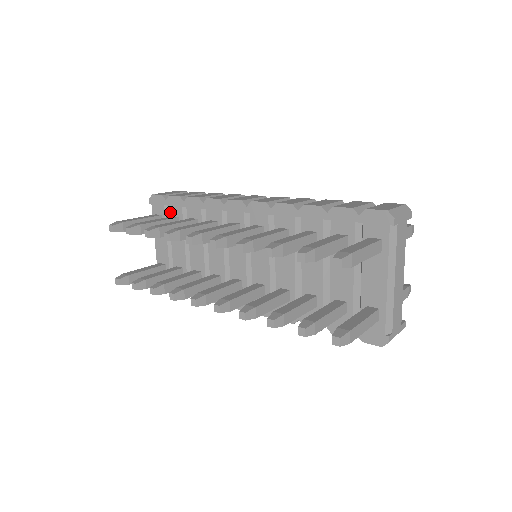
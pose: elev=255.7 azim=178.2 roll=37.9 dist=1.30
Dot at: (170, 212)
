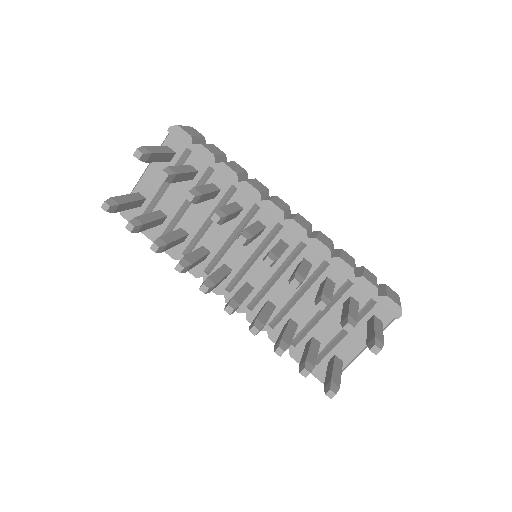
Dot at: (190, 159)
